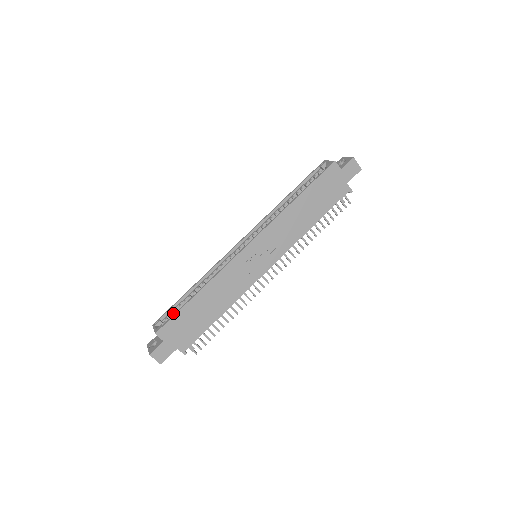
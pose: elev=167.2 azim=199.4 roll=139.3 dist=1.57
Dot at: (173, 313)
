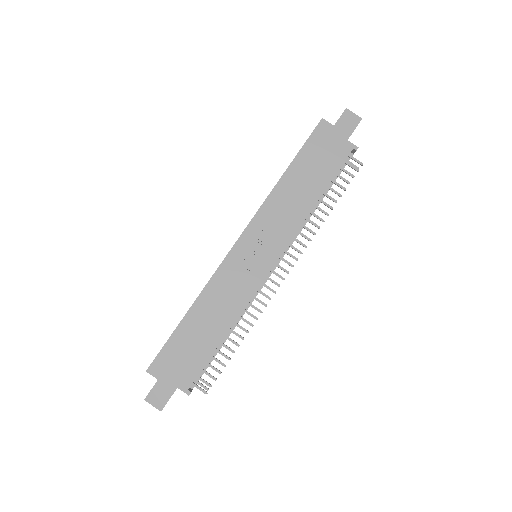
Dot at: occluded
